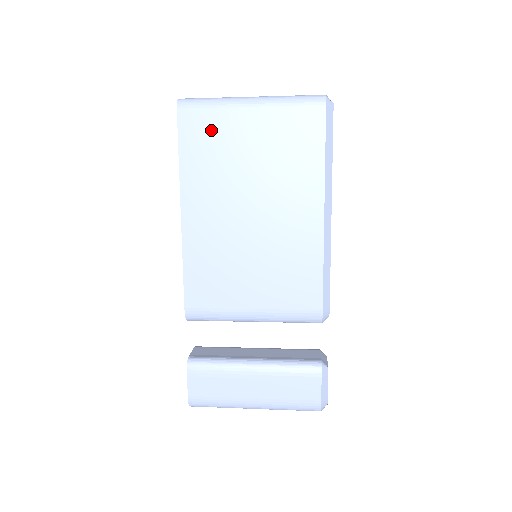
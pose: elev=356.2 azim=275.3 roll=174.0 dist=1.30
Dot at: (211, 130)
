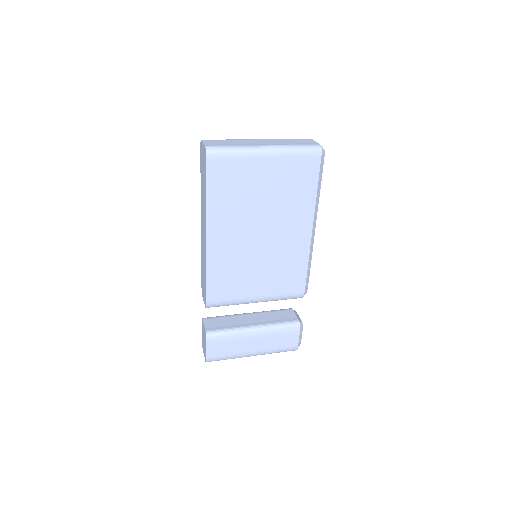
Dot at: (234, 174)
